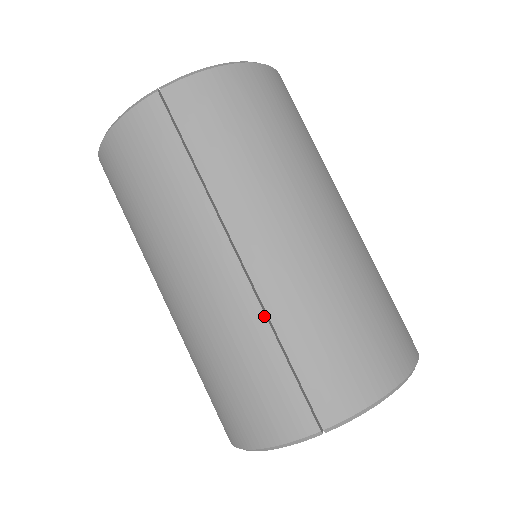
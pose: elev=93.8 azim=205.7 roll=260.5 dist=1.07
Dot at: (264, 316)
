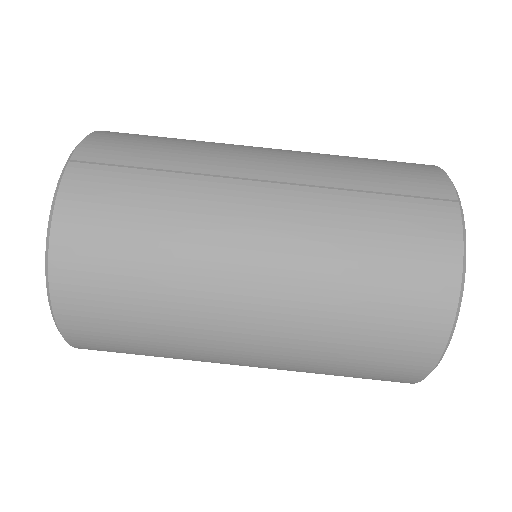
Dot at: (330, 190)
